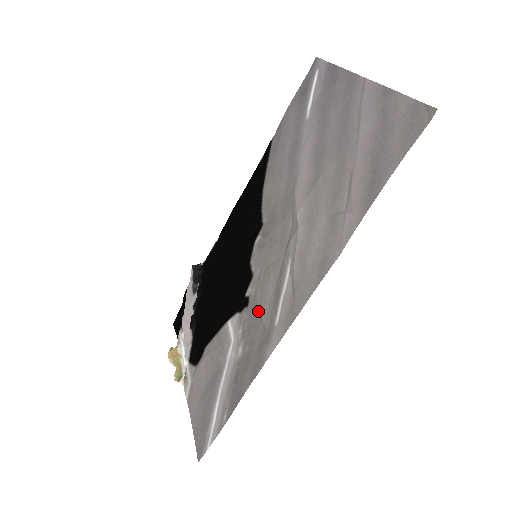
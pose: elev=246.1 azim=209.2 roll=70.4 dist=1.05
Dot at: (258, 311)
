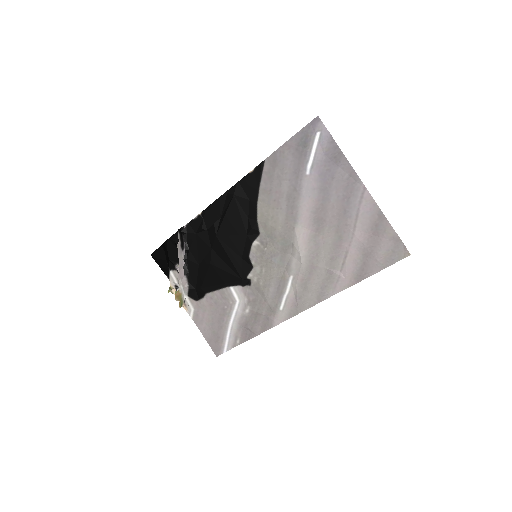
Dot at: (262, 294)
